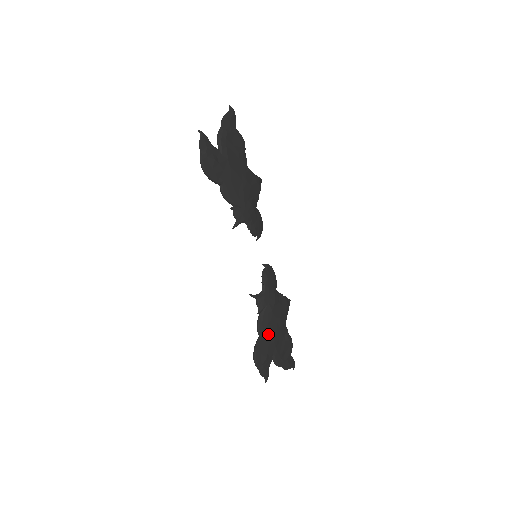
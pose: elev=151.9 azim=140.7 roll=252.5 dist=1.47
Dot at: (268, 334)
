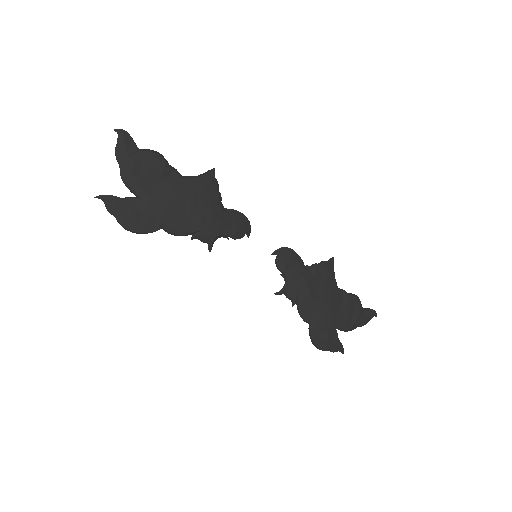
Dot at: (317, 317)
